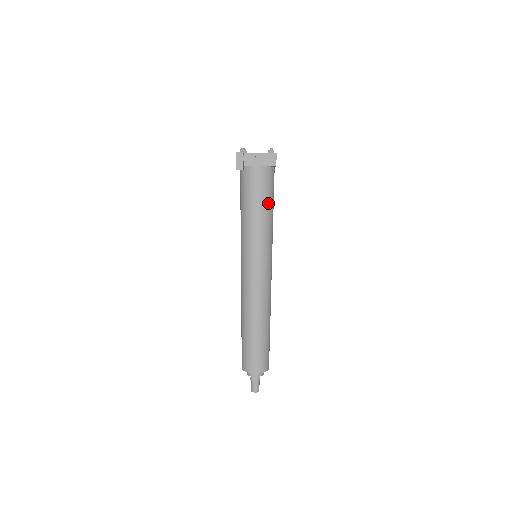
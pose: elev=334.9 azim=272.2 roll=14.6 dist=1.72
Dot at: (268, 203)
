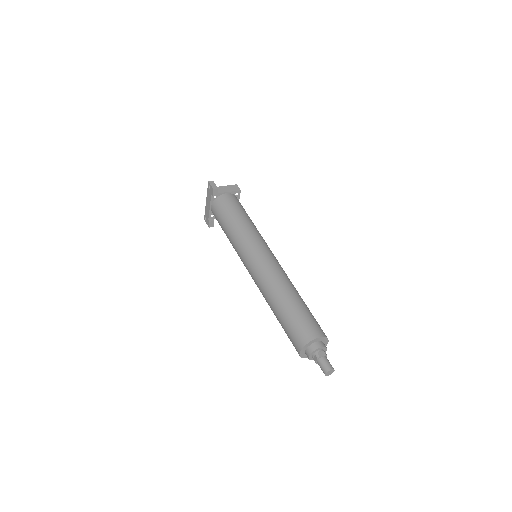
Dot at: (246, 214)
